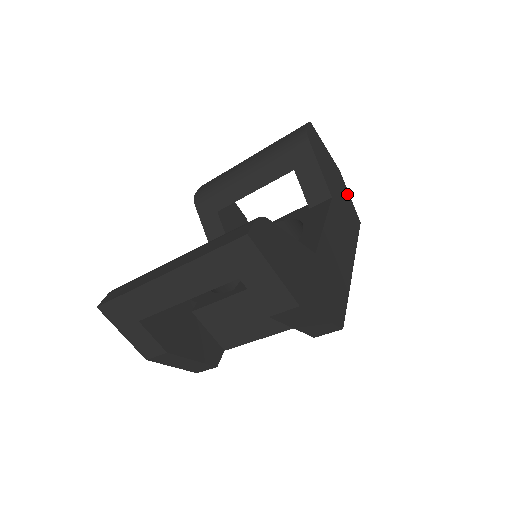
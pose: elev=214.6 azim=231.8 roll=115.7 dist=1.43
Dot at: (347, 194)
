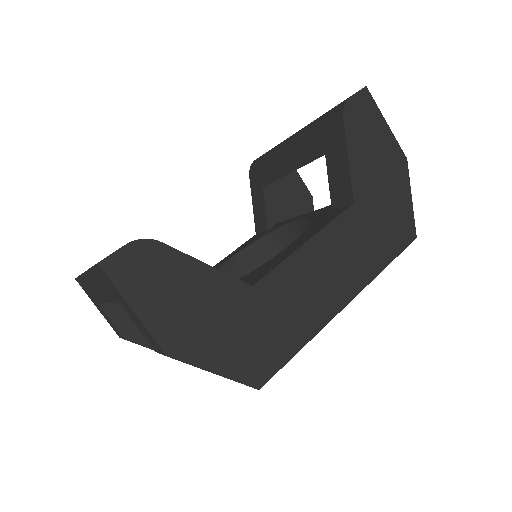
Dot at: (405, 194)
